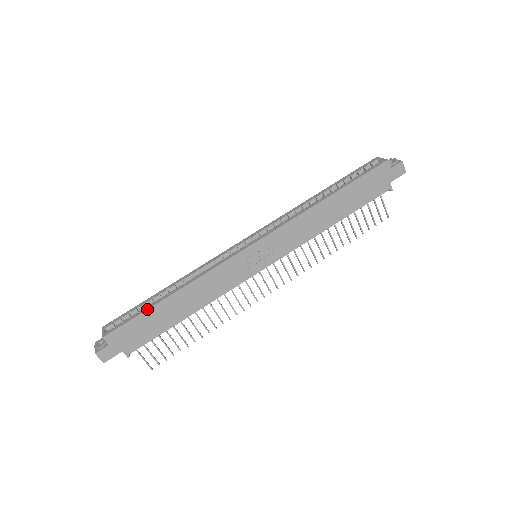
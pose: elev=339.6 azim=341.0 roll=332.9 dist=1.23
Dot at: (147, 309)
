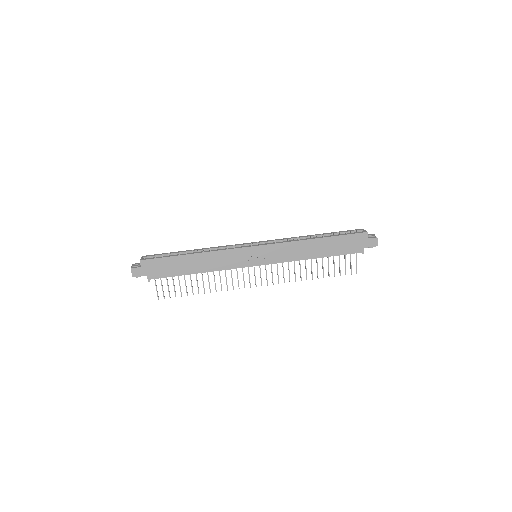
Dot at: (174, 256)
